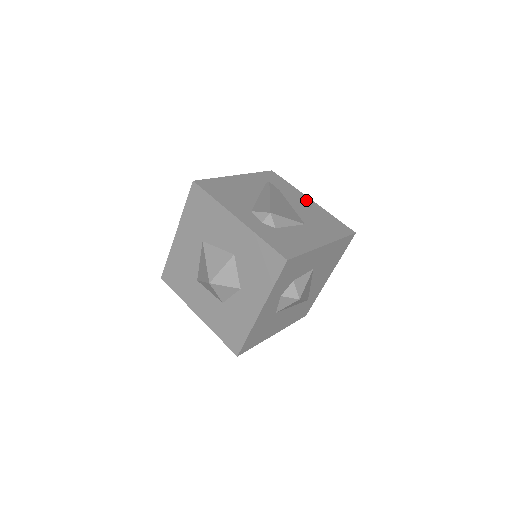
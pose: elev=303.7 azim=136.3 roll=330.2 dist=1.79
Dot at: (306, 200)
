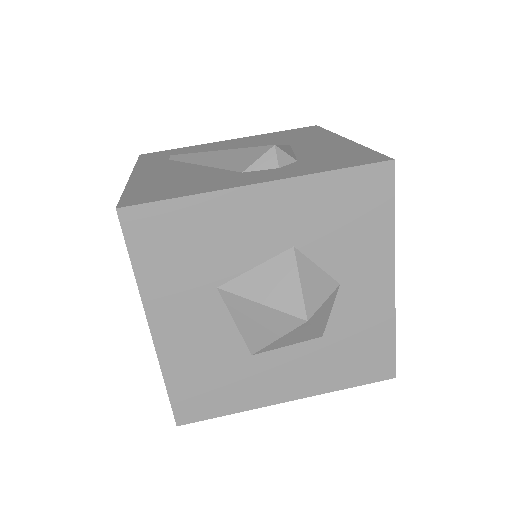
Dot at: (228, 142)
